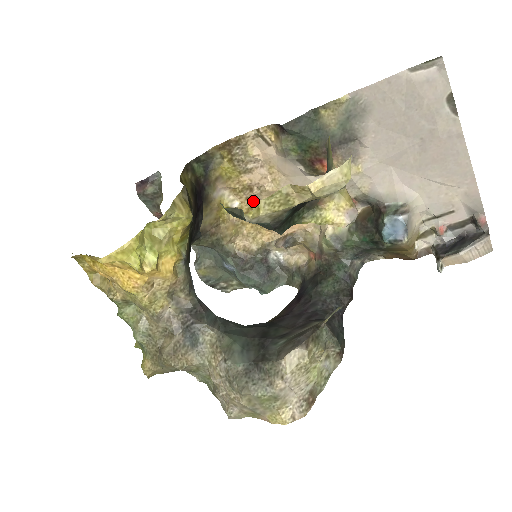
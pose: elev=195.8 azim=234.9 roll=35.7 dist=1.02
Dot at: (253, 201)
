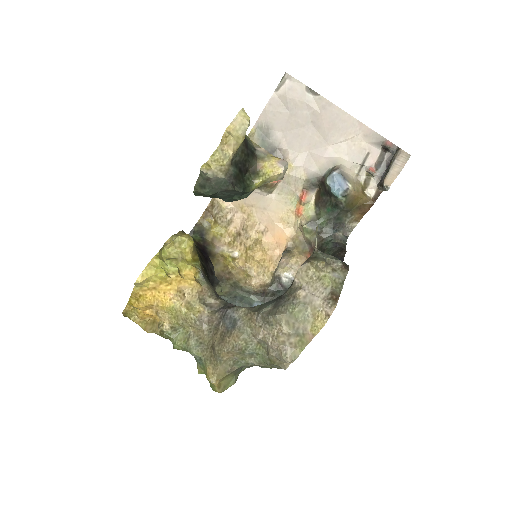
Dot at: (245, 242)
